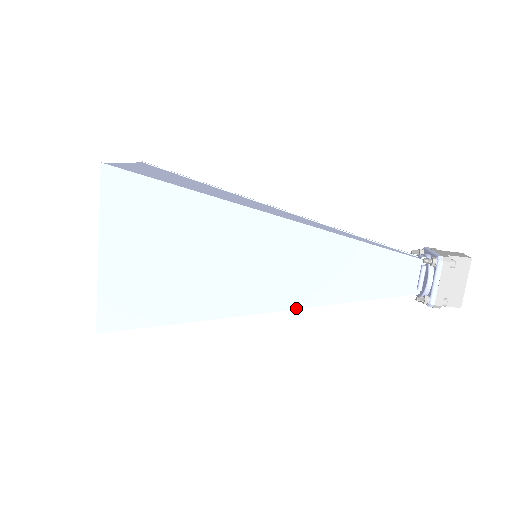
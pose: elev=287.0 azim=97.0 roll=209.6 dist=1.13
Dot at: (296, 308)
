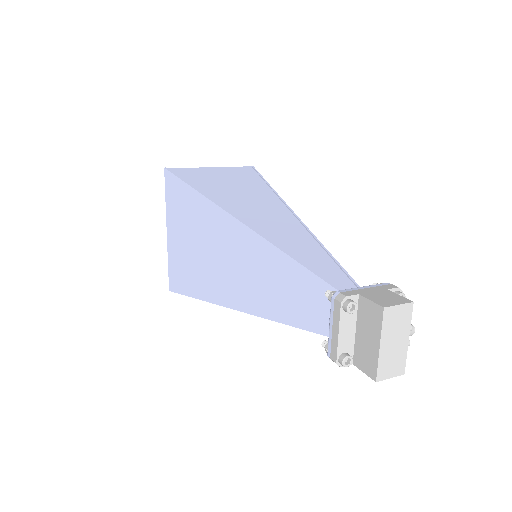
Dot at: (248, 313)
